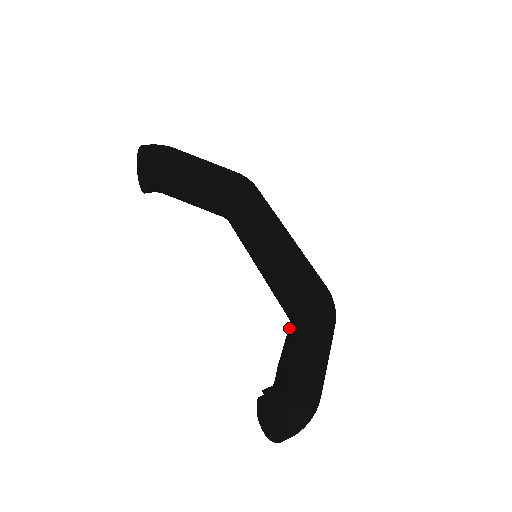
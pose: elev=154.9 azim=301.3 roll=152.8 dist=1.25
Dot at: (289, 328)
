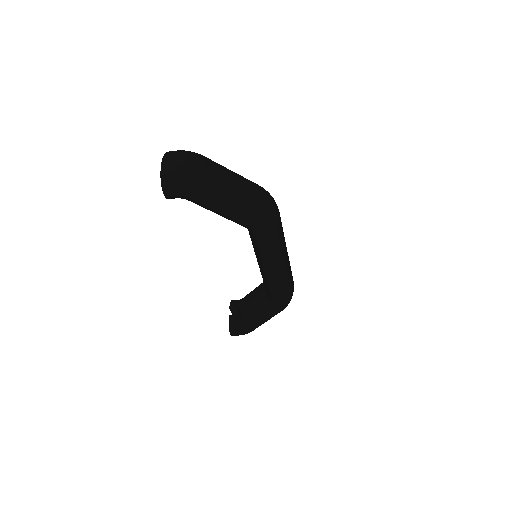
Dot at: occluded
